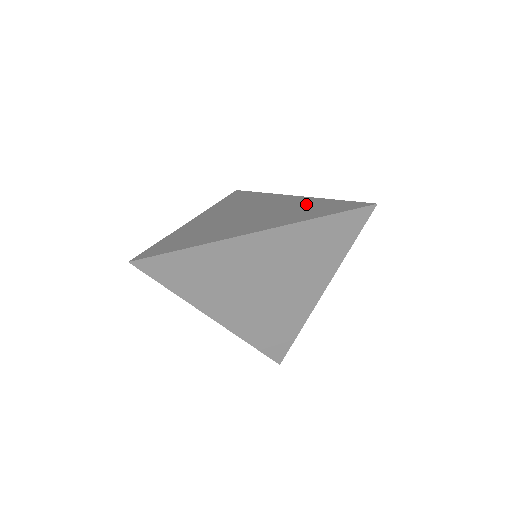
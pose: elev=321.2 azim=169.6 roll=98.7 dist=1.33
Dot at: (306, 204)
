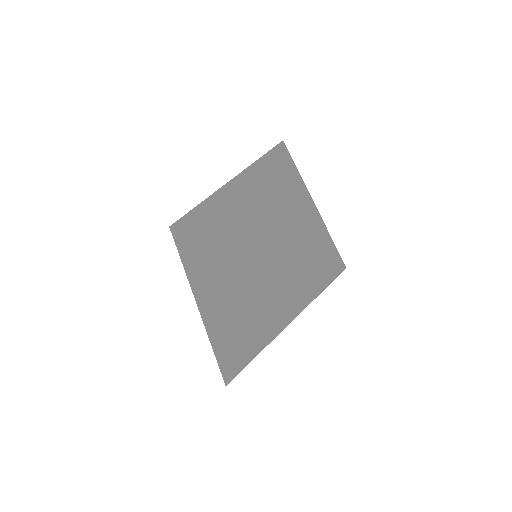
Dot at: occluded
